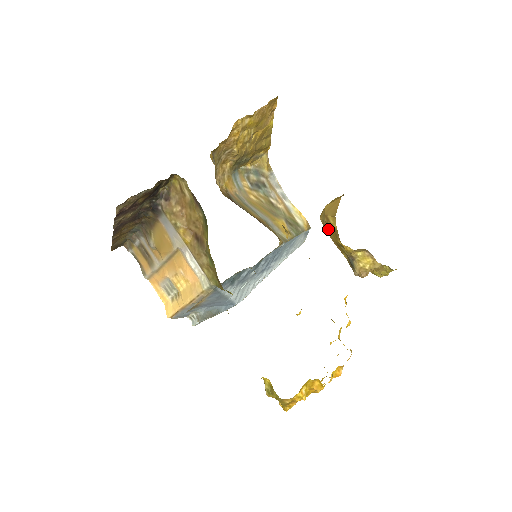
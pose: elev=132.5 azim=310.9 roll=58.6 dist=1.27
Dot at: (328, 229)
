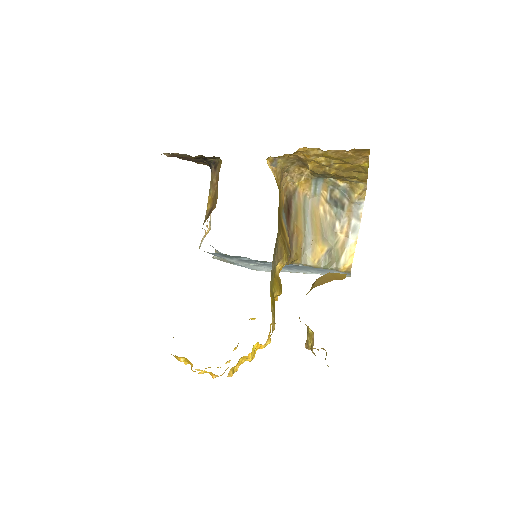
Dot at: occluded
